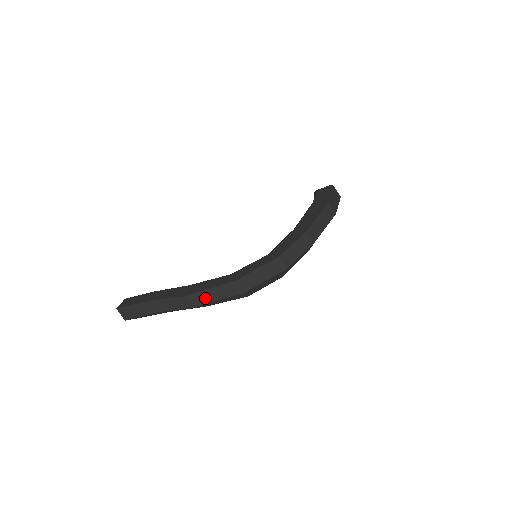
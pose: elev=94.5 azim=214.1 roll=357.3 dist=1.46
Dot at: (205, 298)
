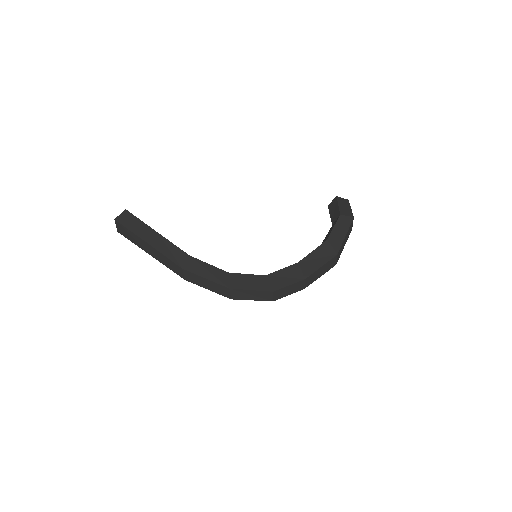
Dot at: (198, 281)
